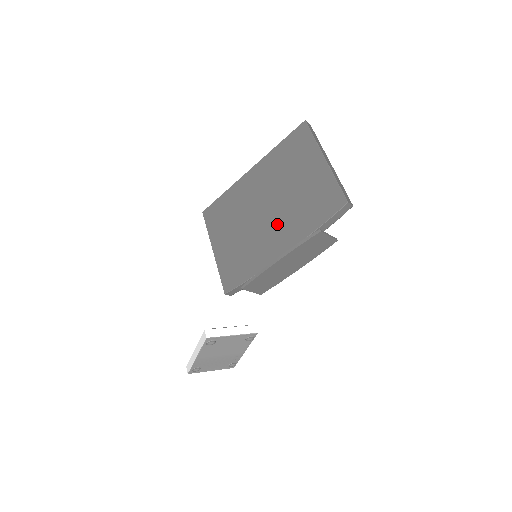
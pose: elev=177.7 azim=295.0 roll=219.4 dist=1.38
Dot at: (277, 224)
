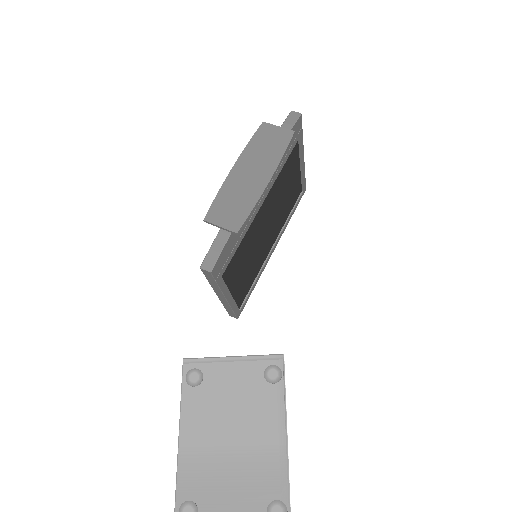
Dot at: occluded
